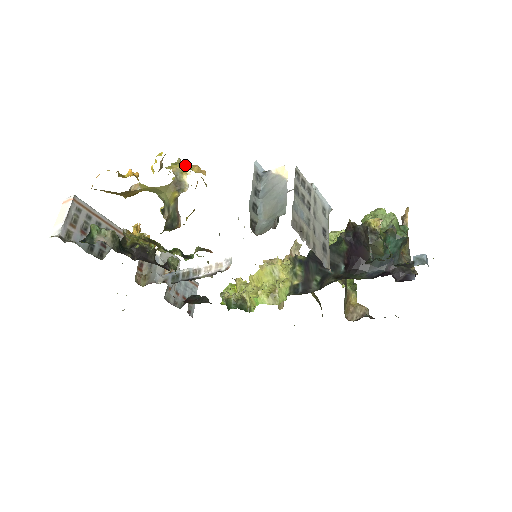
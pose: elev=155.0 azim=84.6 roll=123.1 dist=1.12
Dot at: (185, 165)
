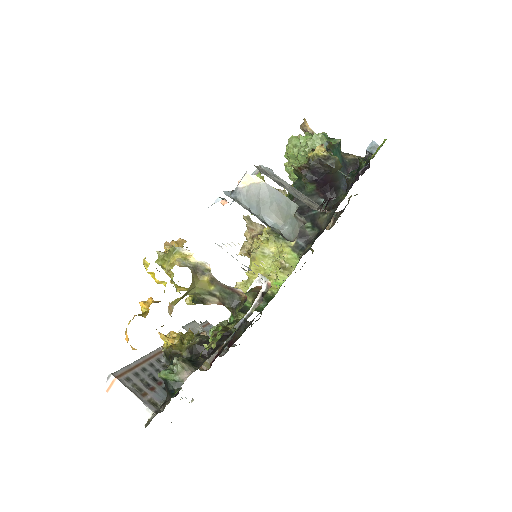
Dot at: (178, 251)
